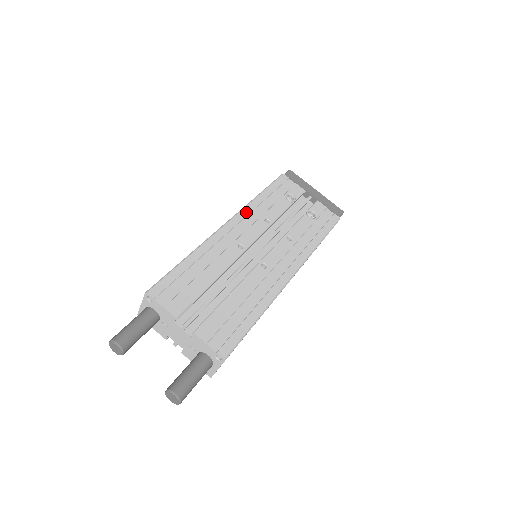
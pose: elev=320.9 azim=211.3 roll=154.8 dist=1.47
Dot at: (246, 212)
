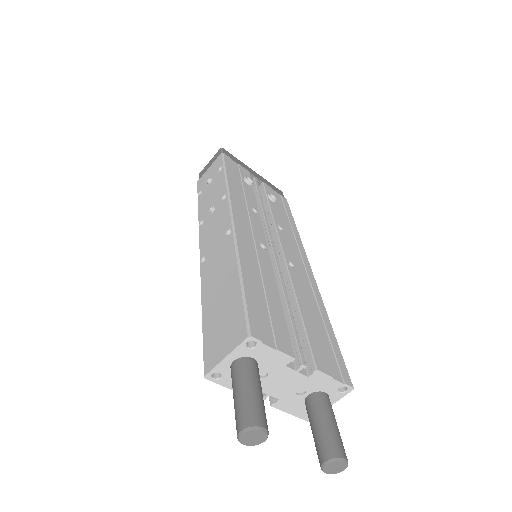
Dot at: (235, 202)
